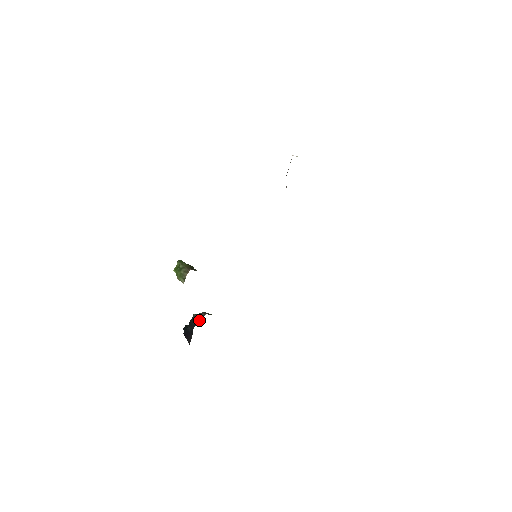
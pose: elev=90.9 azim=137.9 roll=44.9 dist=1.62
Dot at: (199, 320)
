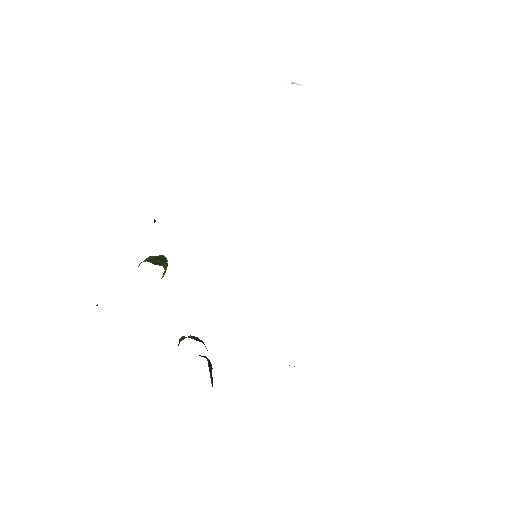
Dot at: occluded
